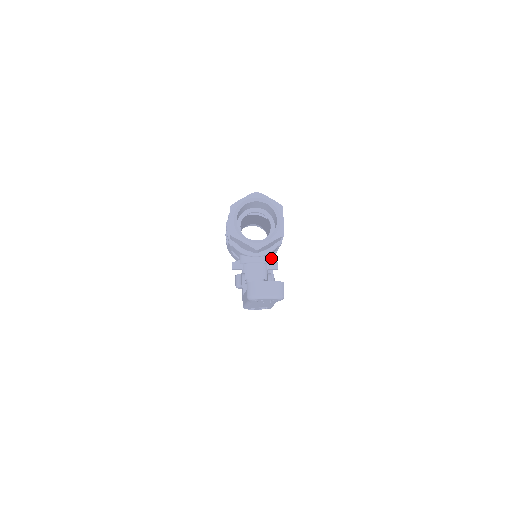
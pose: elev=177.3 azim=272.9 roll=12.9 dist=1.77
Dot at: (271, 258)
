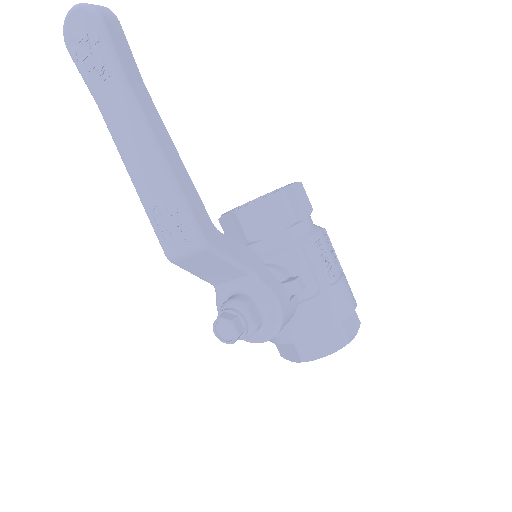
Dot at: (320, 317)
